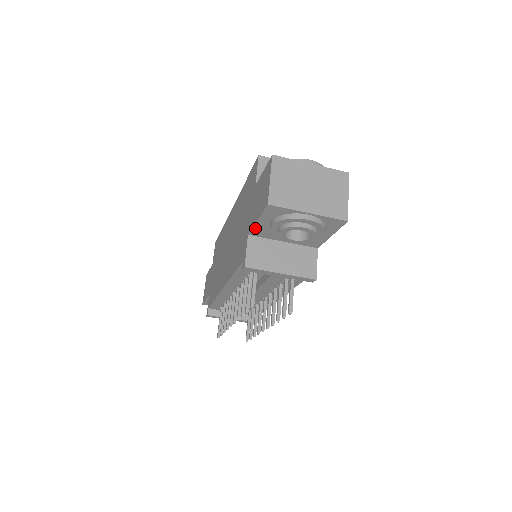
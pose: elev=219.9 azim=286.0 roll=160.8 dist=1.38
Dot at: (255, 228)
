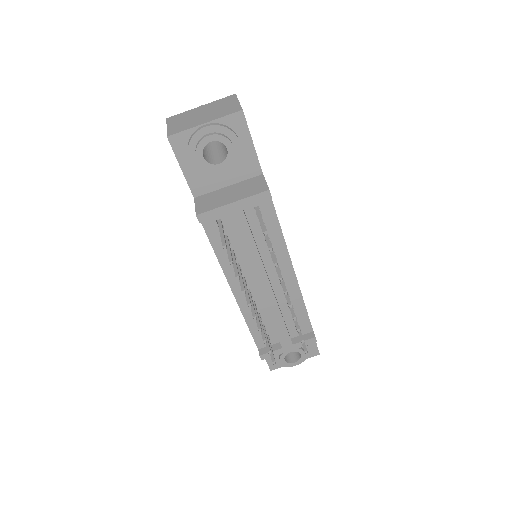
Dot at: (190, 183)
